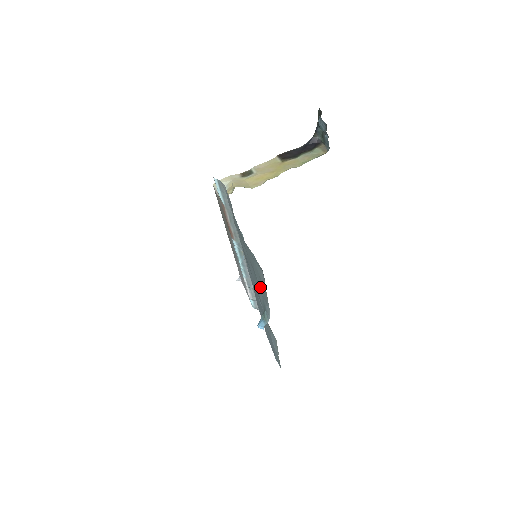
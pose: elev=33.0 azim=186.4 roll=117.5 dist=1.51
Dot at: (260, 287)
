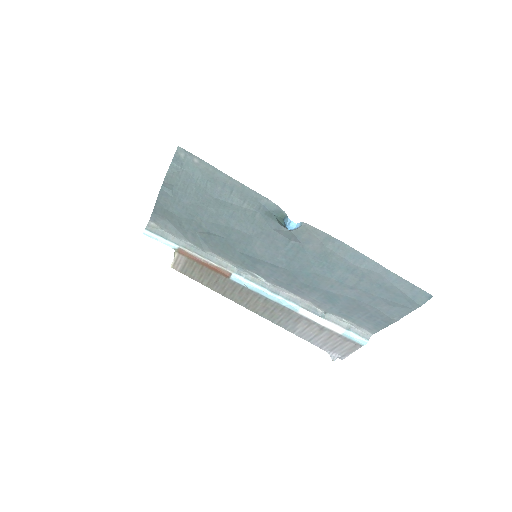
Dot at: (238, 203)
